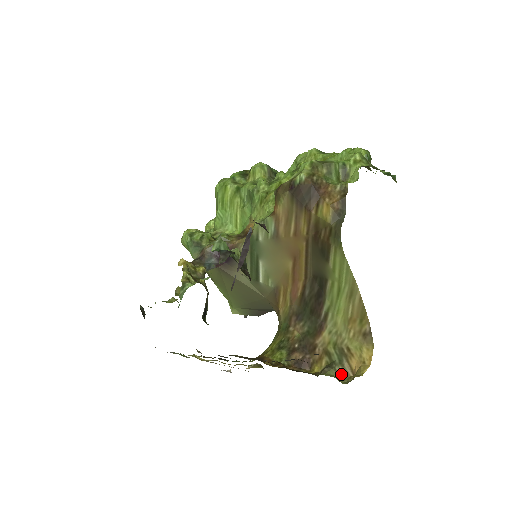
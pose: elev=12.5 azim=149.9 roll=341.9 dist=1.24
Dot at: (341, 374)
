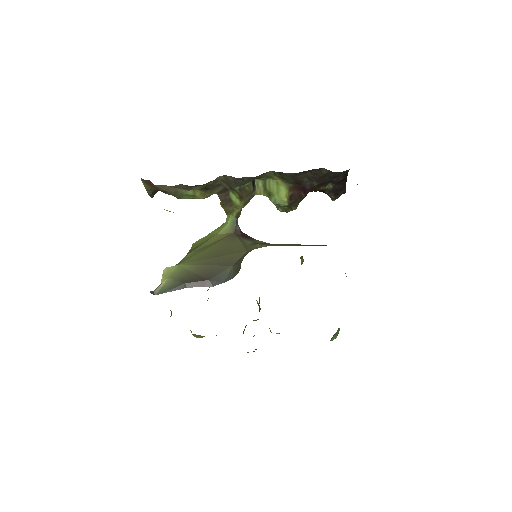
Dot at: occluded
